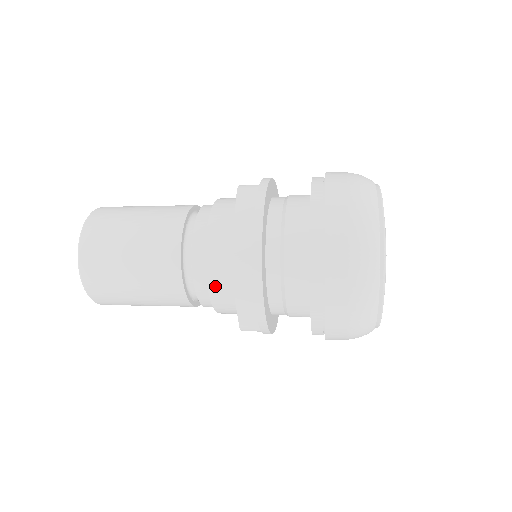
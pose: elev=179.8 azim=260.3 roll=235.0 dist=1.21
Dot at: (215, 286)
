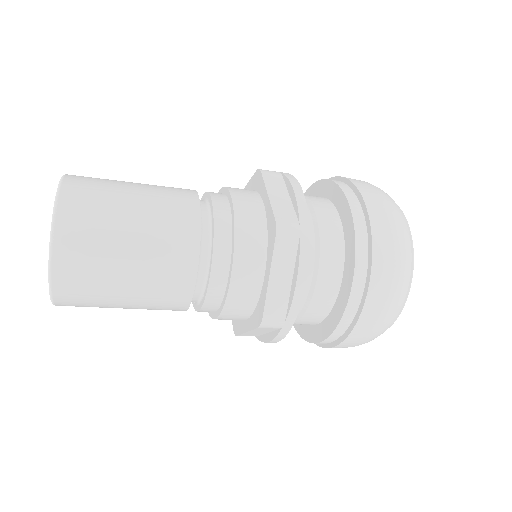
Dot at: (242, 262)
